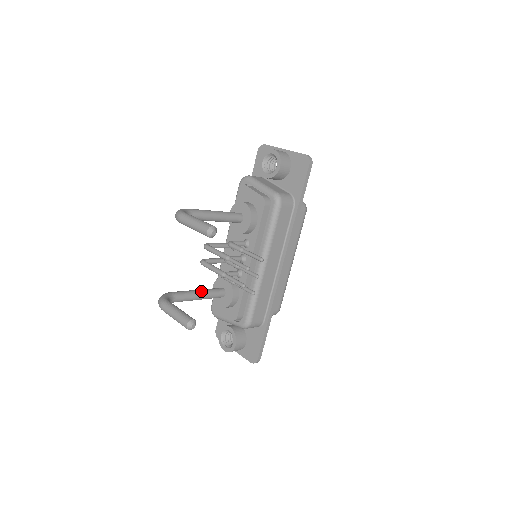
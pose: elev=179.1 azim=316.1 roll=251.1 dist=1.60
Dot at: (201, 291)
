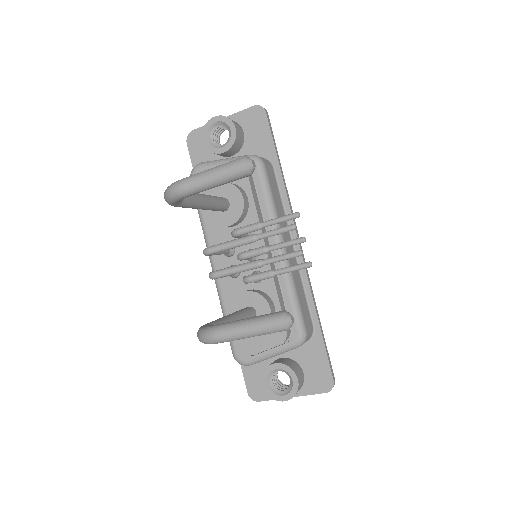
Dot at: (233, 314)
